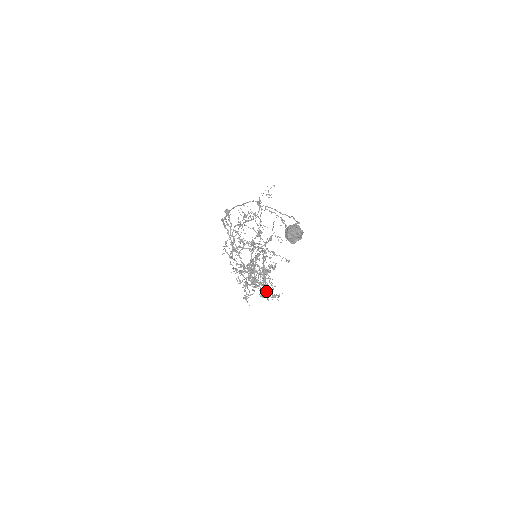
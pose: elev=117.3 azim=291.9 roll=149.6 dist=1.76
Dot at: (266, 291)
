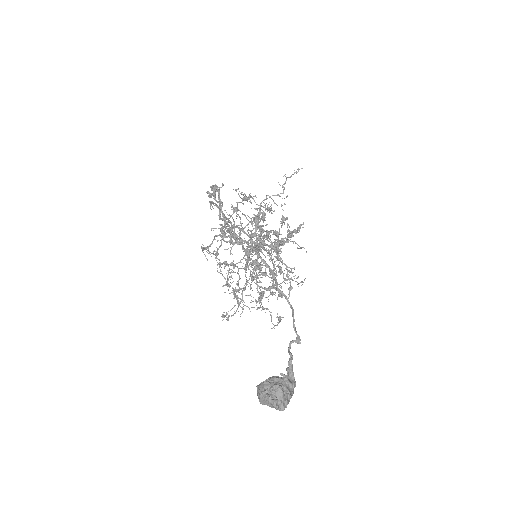
Dot at: (272, 281)
